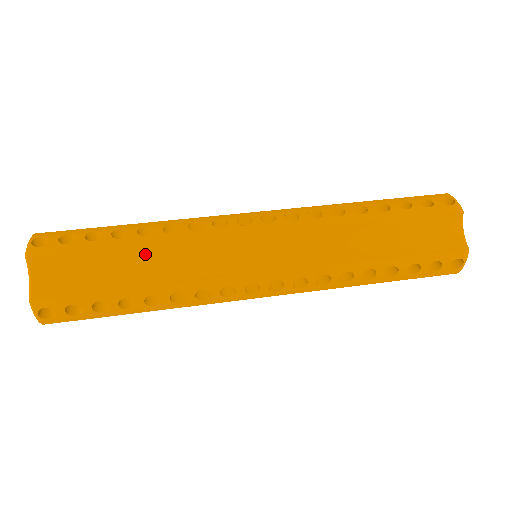
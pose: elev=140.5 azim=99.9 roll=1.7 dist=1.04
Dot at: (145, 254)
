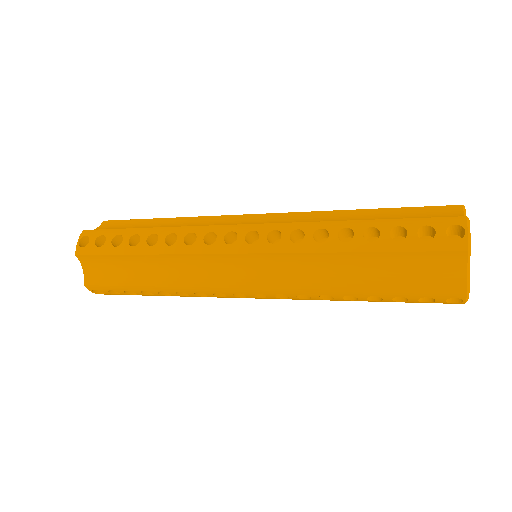
Dot at: (170, 223)
